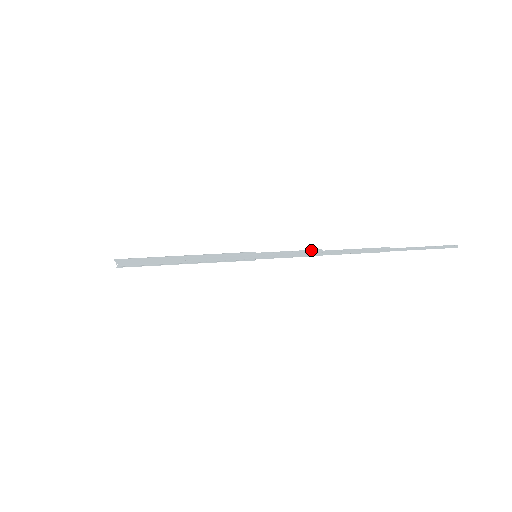
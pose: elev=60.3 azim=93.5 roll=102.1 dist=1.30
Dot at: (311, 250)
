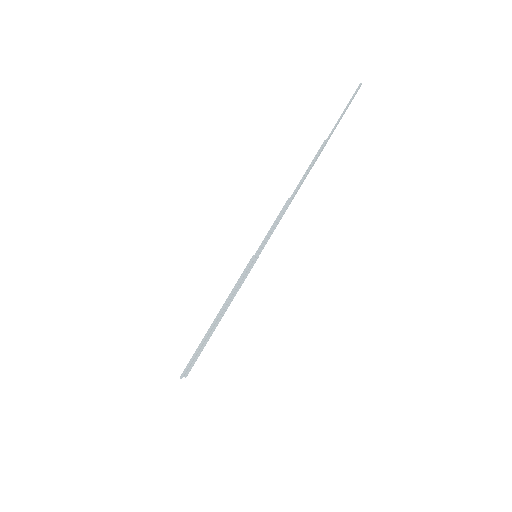
Dot at: (284, 207)
